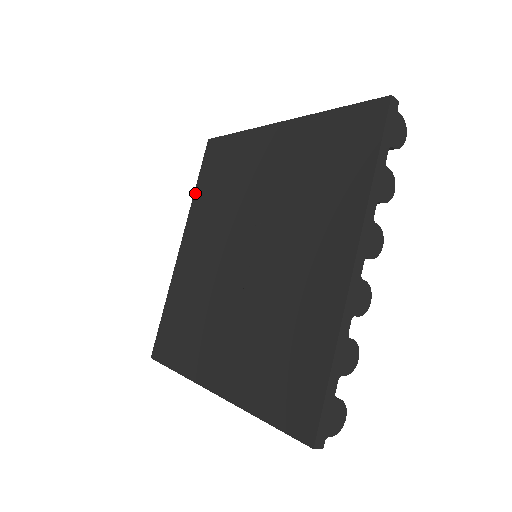
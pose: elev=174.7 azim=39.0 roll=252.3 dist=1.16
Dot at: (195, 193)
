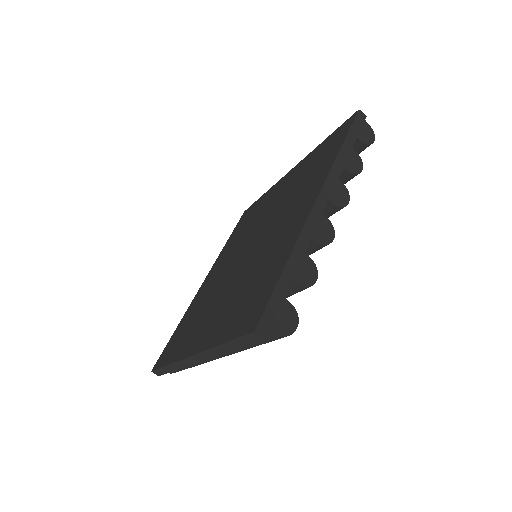
Dot at: (225, 245)
